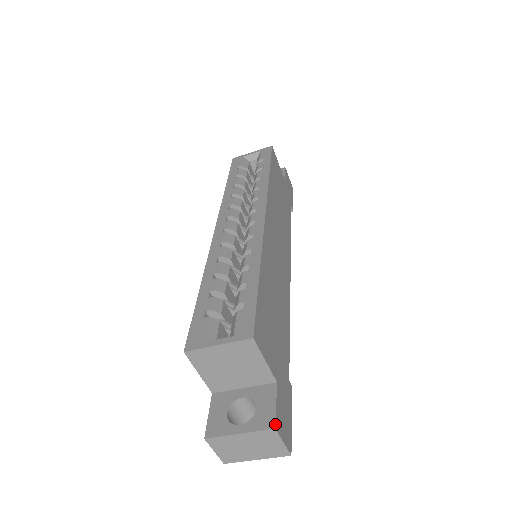
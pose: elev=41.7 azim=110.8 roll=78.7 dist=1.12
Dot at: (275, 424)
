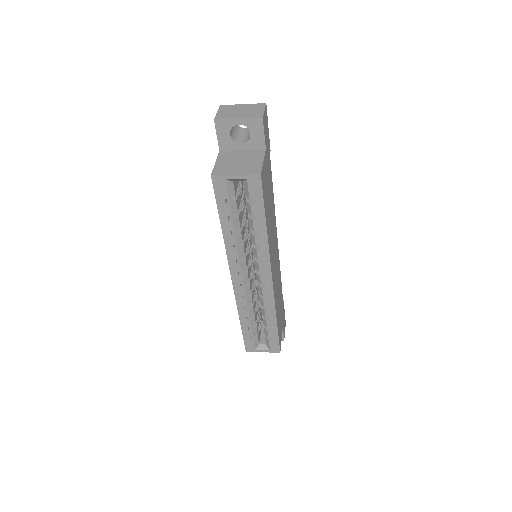
Dot at: occluded
